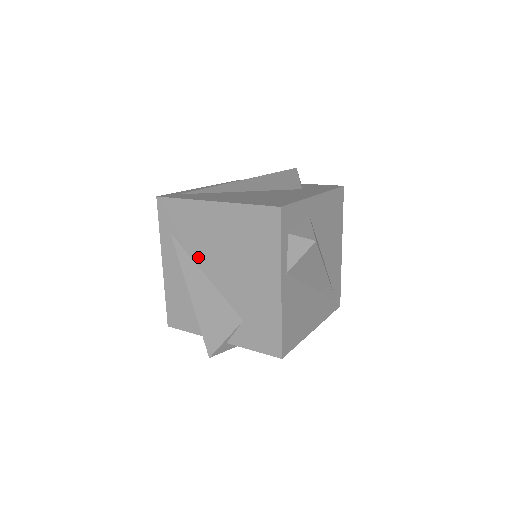
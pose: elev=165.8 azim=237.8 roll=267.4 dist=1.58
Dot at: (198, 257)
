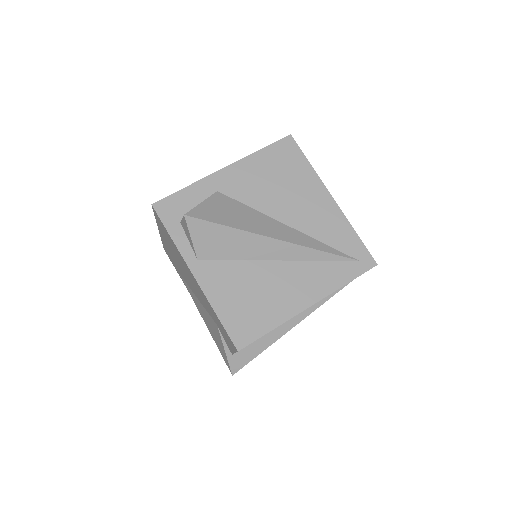
Dot at: (187, 283)
